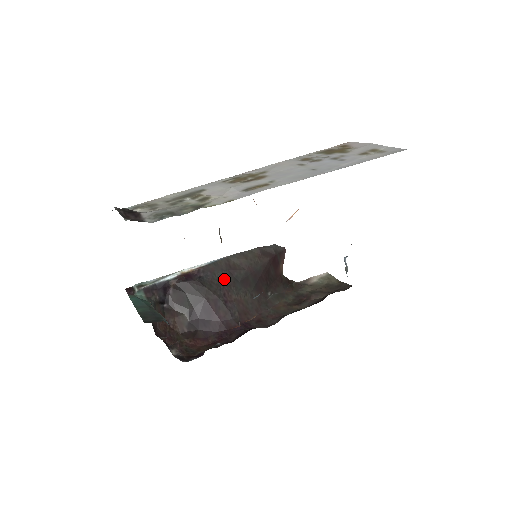
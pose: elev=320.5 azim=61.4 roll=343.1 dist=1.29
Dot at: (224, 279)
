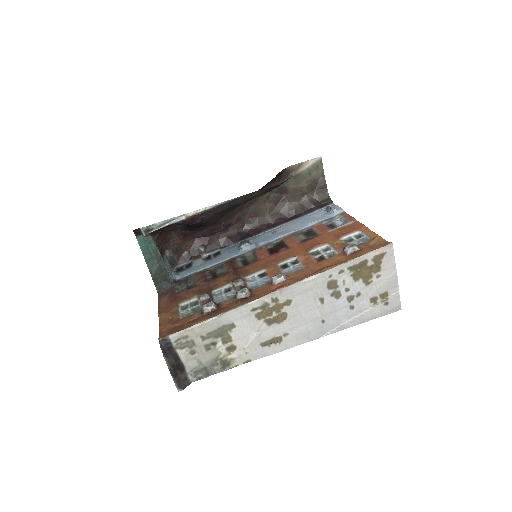
Dot at: (223, 212)
